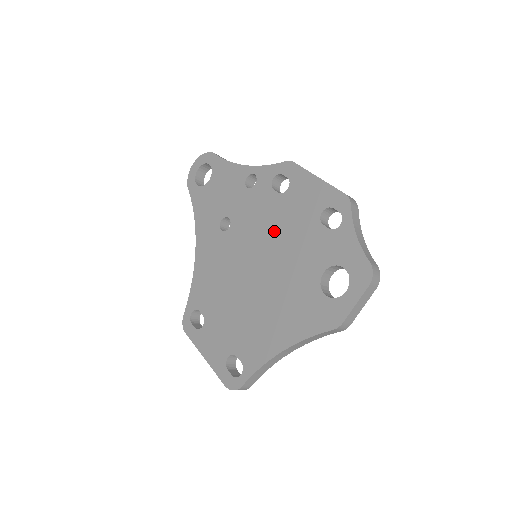
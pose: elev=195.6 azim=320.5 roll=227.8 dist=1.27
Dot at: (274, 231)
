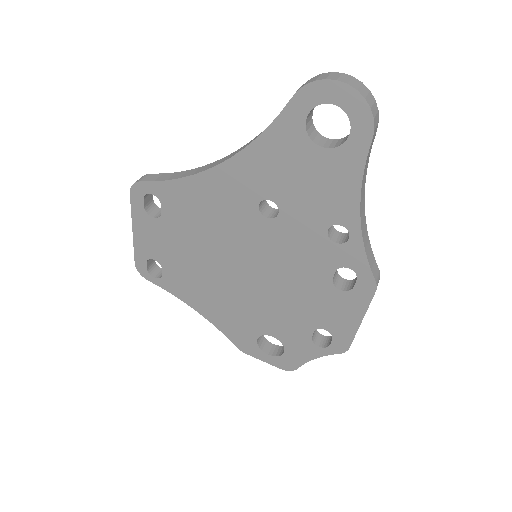
Dot at: (288, 284)
